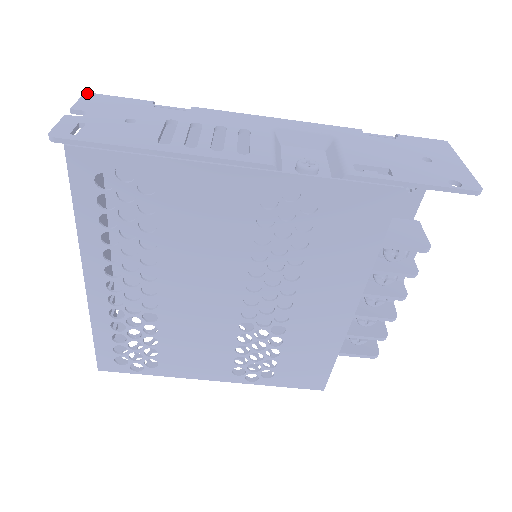
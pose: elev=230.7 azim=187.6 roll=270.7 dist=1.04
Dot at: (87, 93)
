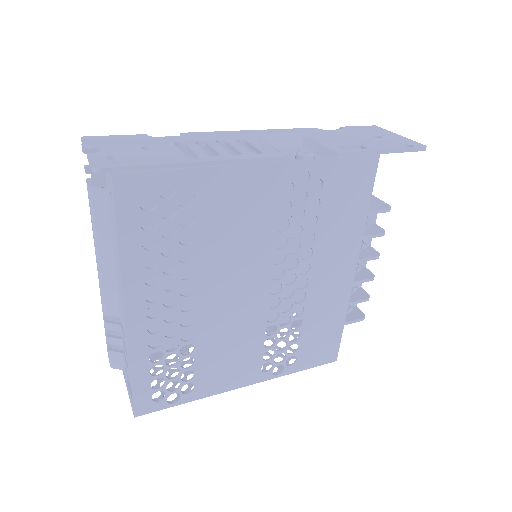
Dot at: (84, 137)
